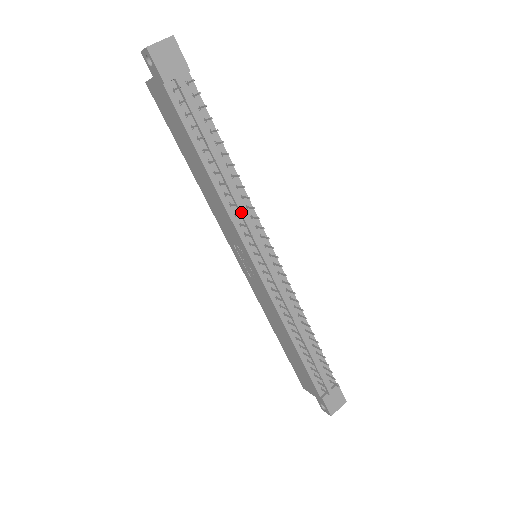
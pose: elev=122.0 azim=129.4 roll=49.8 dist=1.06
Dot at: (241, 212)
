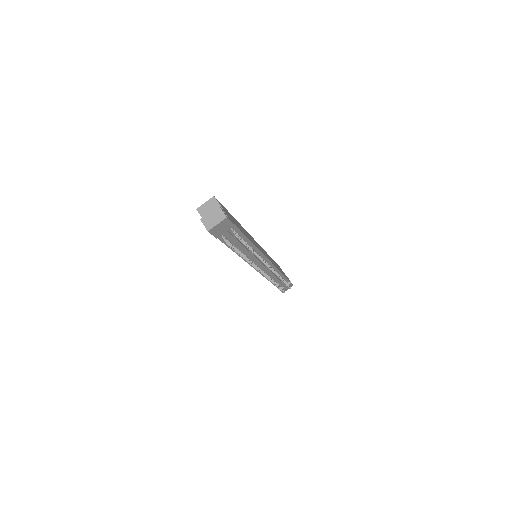
Dot at: (253, 259)
